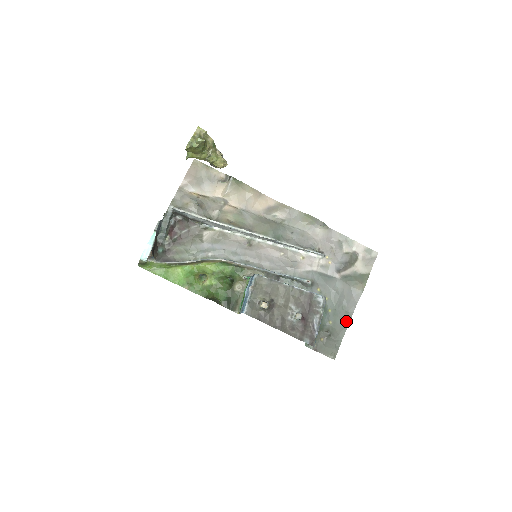
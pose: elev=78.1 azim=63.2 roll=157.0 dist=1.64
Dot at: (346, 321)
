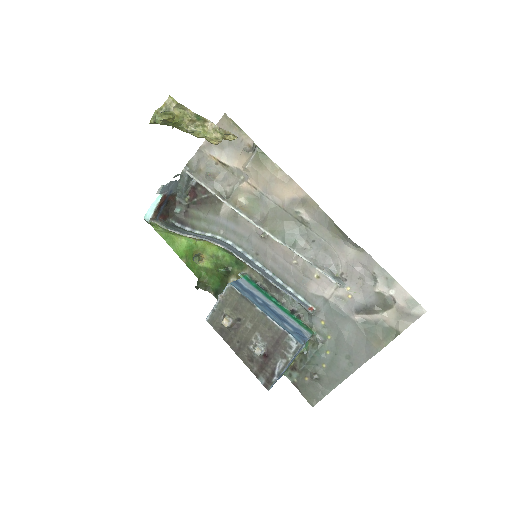
Dot at: (344, 373)
